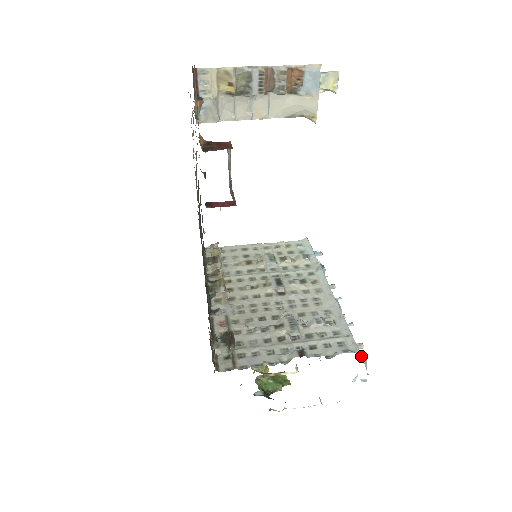
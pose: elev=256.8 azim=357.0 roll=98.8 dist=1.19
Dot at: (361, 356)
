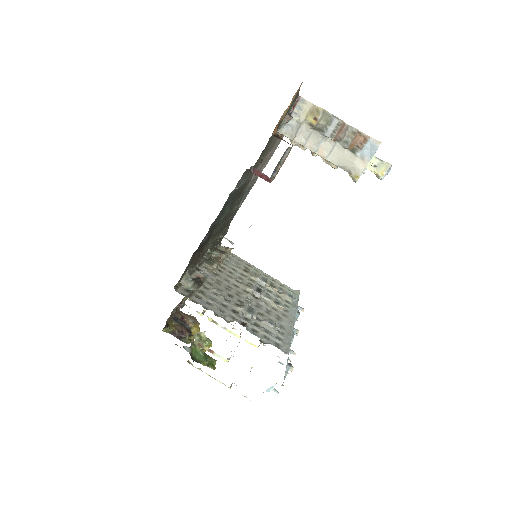
Dot at: occluded
